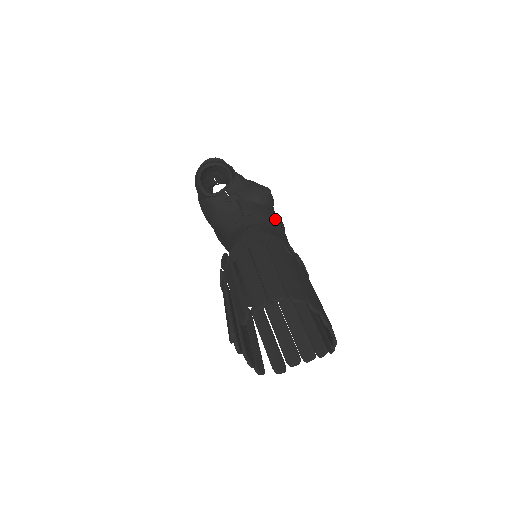
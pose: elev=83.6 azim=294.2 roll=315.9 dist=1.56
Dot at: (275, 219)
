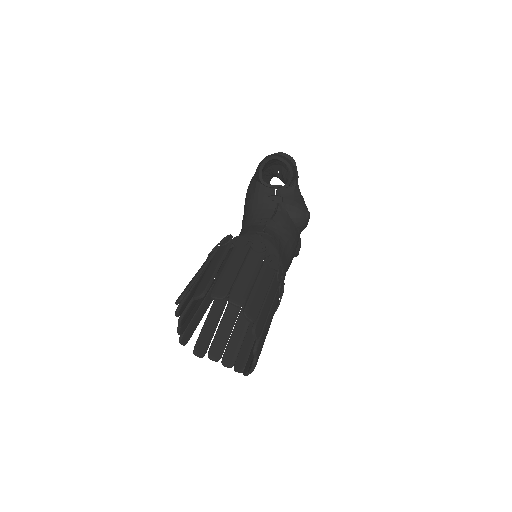
Dot at: (293, 242)
